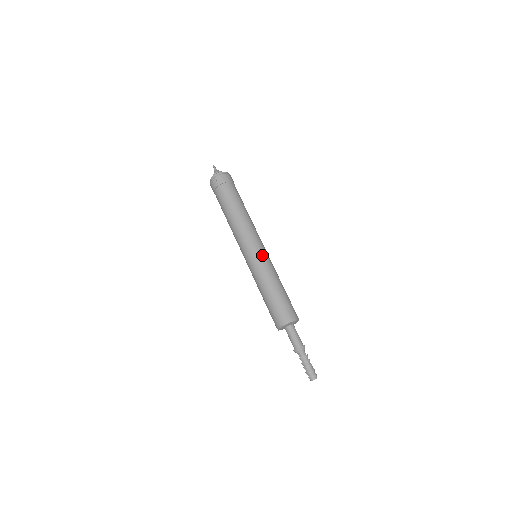
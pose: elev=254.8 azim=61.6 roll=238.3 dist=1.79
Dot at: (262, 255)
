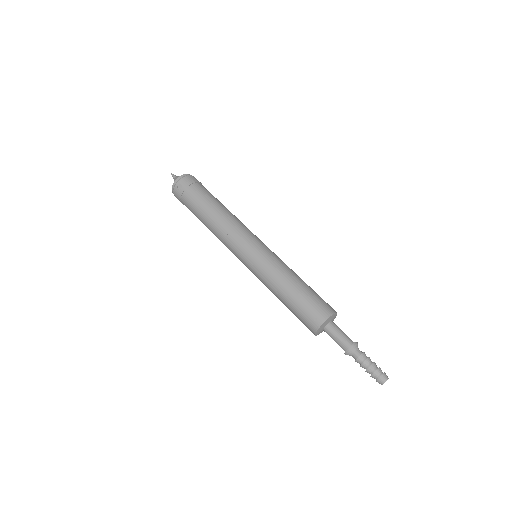
Dot at: (260, 252)
